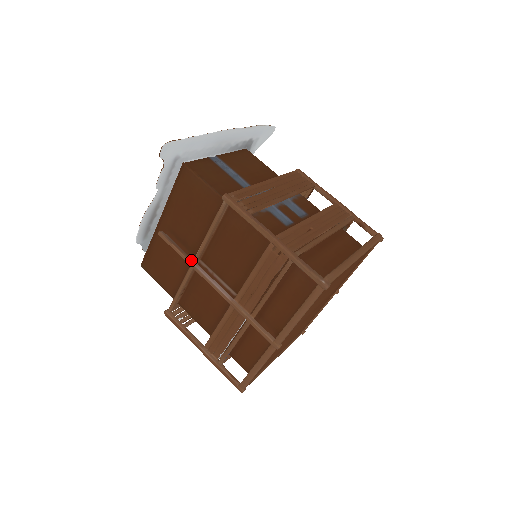
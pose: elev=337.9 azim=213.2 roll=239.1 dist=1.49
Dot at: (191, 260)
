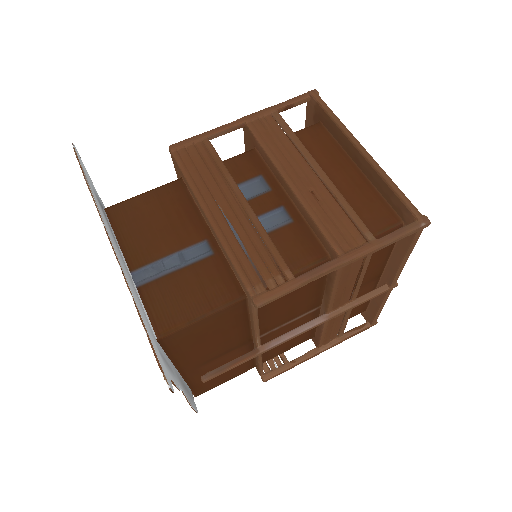
Dot at: (259, 351)
